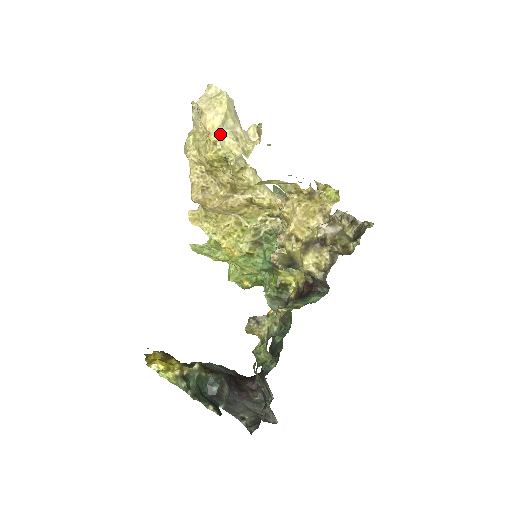
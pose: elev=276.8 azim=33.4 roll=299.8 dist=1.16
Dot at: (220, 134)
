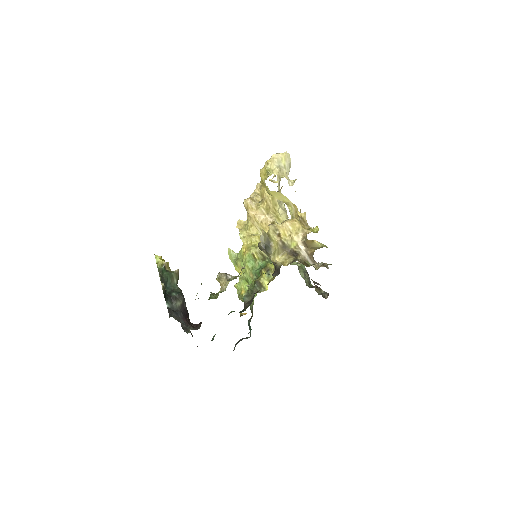
Dot at: (273, 163)
